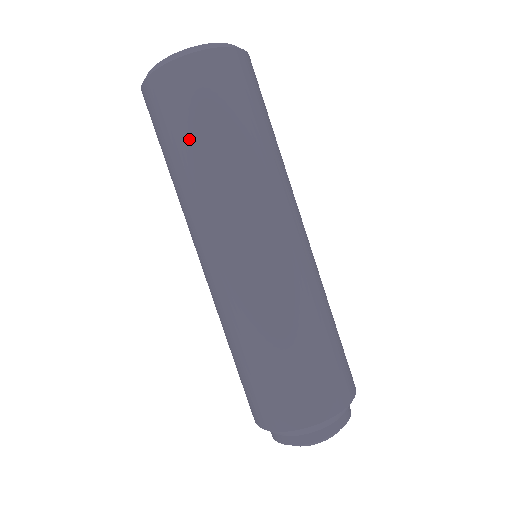
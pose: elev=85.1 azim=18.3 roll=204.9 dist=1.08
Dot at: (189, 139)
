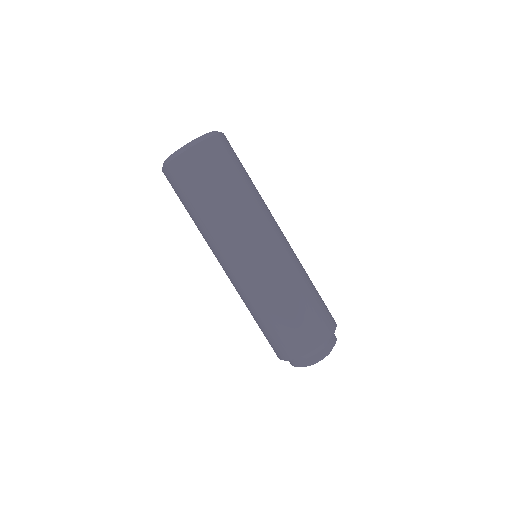
Dot at: (198, 199)
